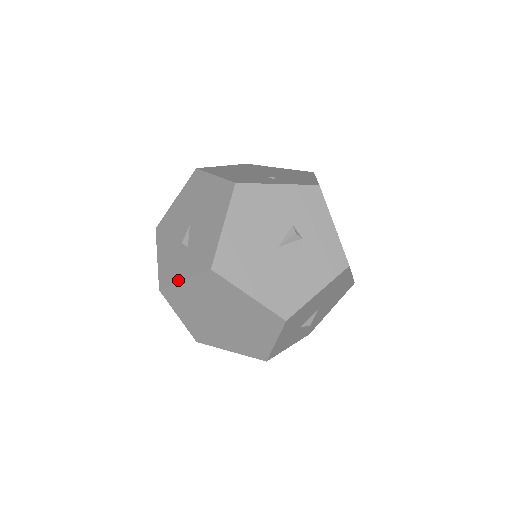
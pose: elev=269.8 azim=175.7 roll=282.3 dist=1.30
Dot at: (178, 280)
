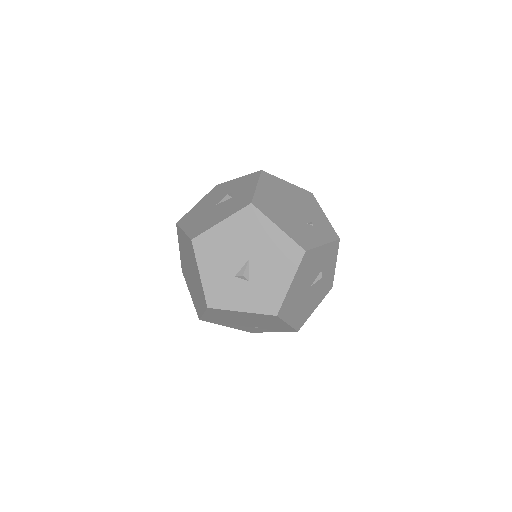
Dot at: occluded
